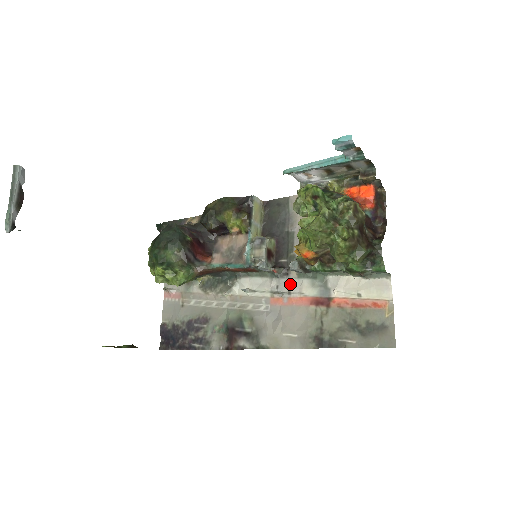
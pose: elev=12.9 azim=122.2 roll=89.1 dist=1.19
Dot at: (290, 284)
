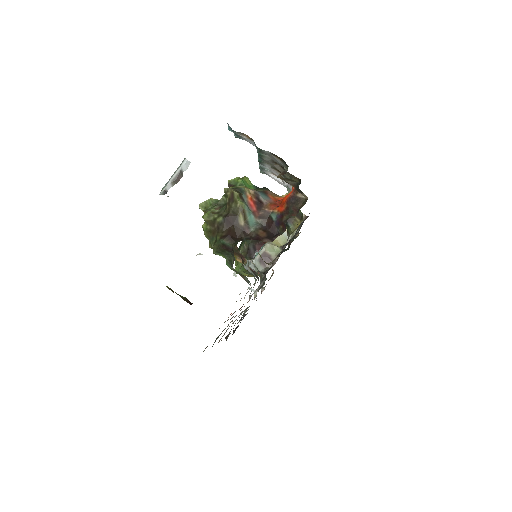
Dot at: occluded
